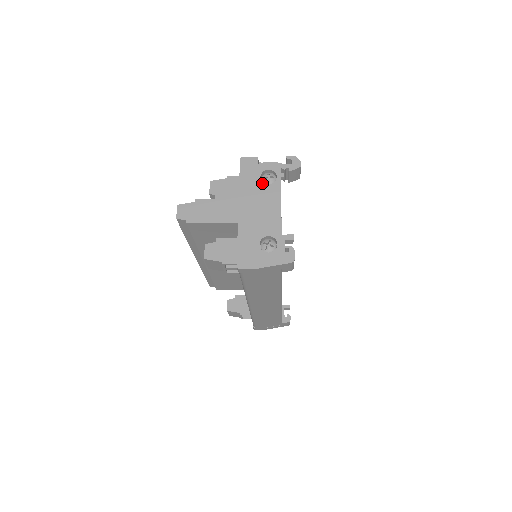
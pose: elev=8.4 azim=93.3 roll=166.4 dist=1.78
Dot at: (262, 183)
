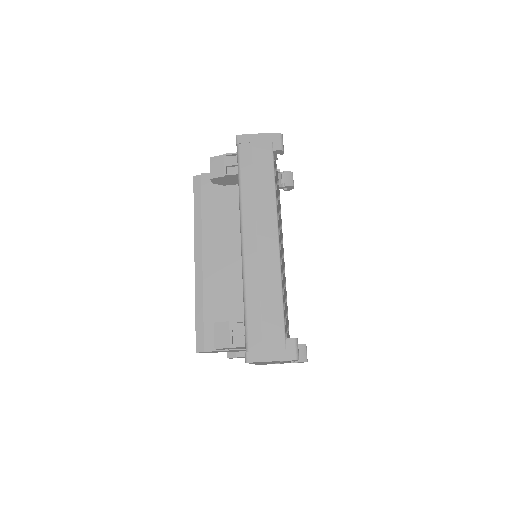
Dot at: occluded
